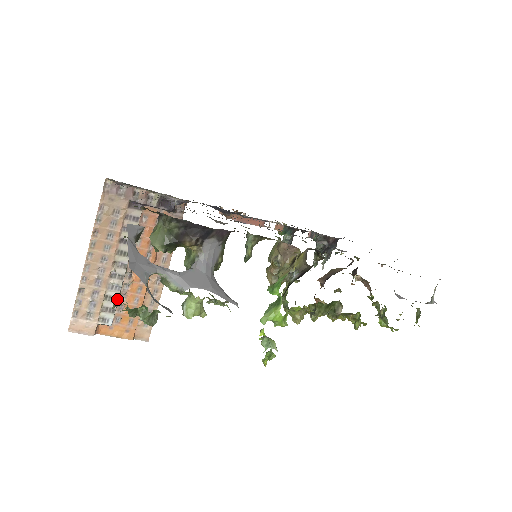
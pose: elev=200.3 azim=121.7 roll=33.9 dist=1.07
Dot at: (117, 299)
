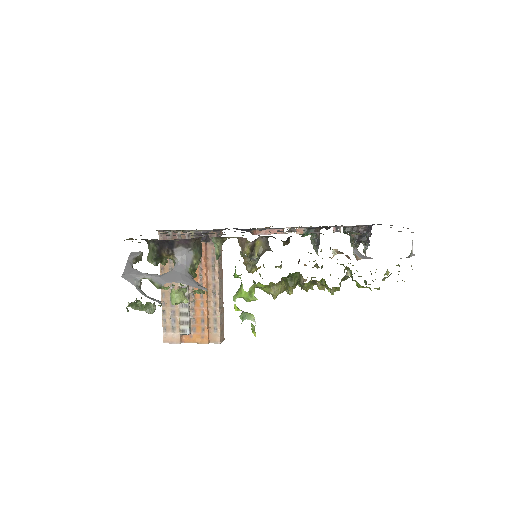
Dot at: (188, 314)
